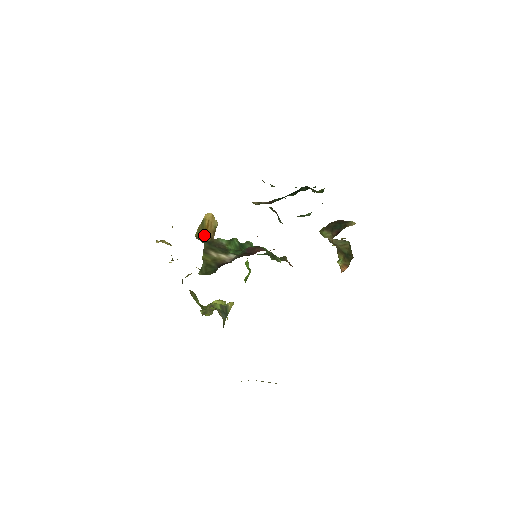
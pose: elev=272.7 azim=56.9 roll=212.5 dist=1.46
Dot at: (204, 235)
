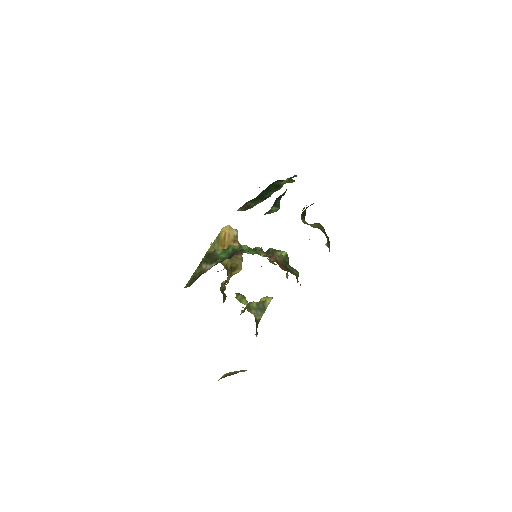
Dot at: (220, 247)
